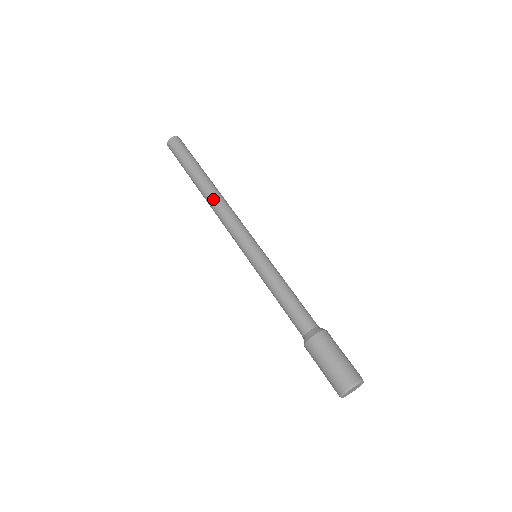
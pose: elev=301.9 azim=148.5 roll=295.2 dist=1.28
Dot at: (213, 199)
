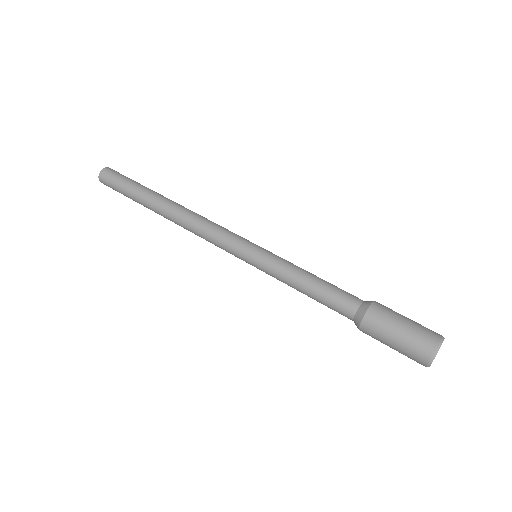
Dot at: (186, 209)
